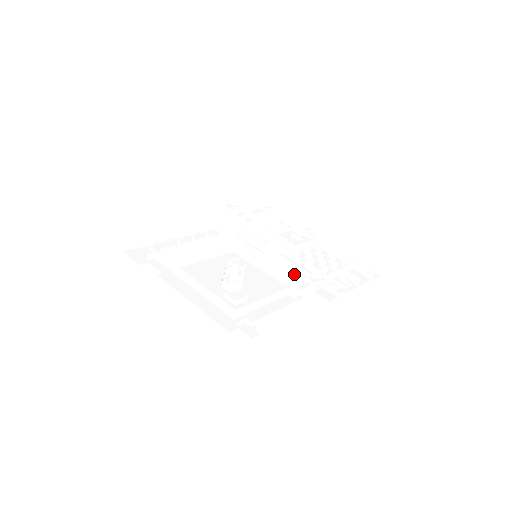
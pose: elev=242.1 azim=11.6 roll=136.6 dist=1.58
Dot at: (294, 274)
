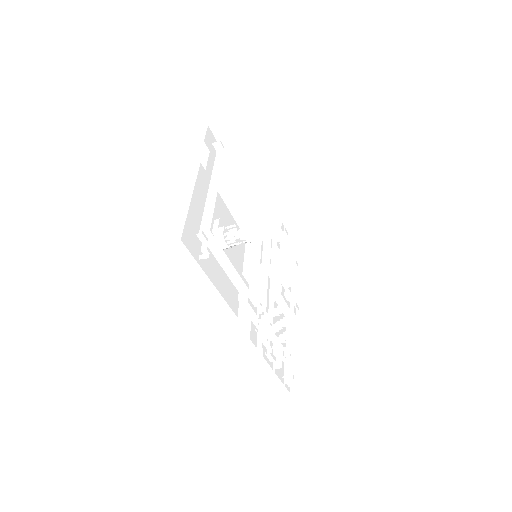
Dot at: occluded
